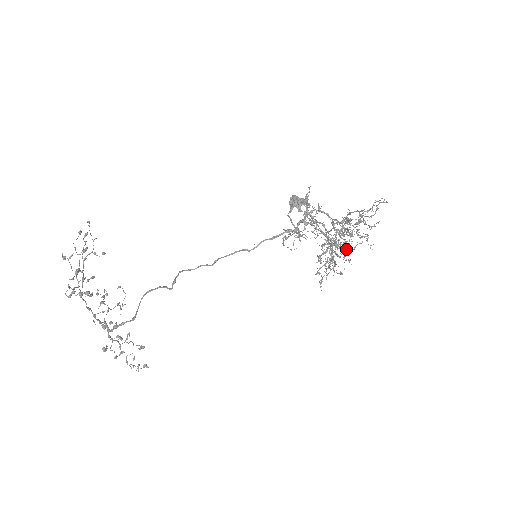
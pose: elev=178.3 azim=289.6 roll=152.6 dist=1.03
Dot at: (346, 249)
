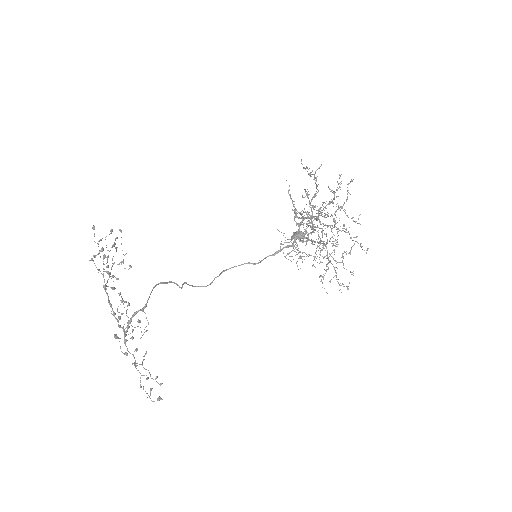
Dot at: (342, 254)
